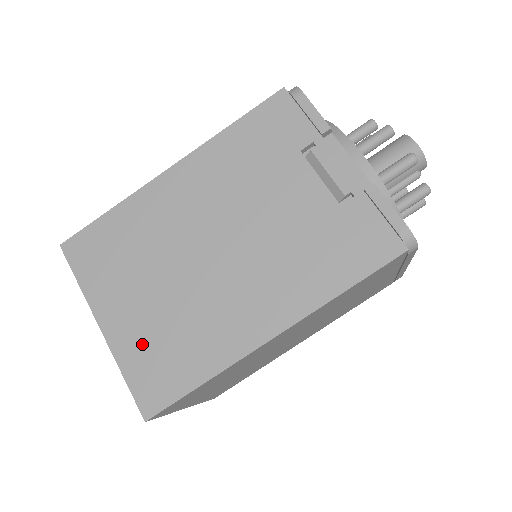
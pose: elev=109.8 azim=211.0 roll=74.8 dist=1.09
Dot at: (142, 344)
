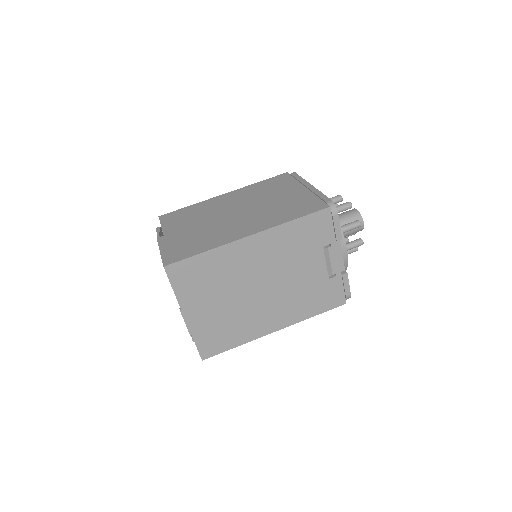
Dot at: (208, 328)
